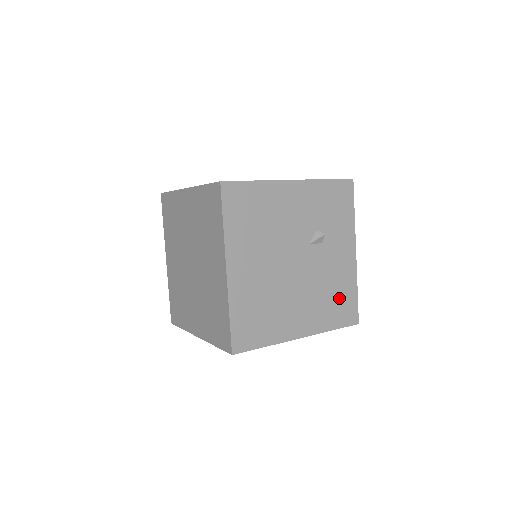
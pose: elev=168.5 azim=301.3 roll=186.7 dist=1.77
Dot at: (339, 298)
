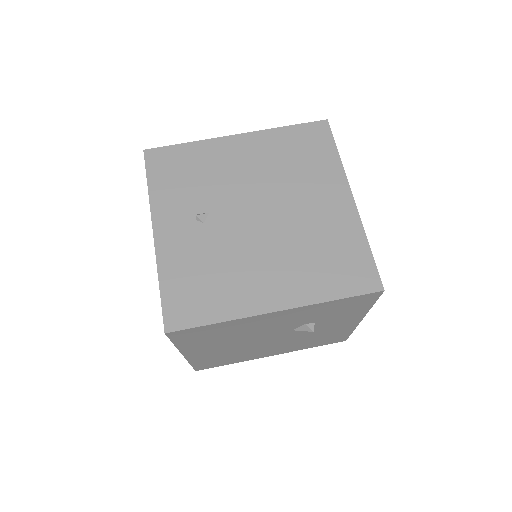
Dot at: (325, 338)
